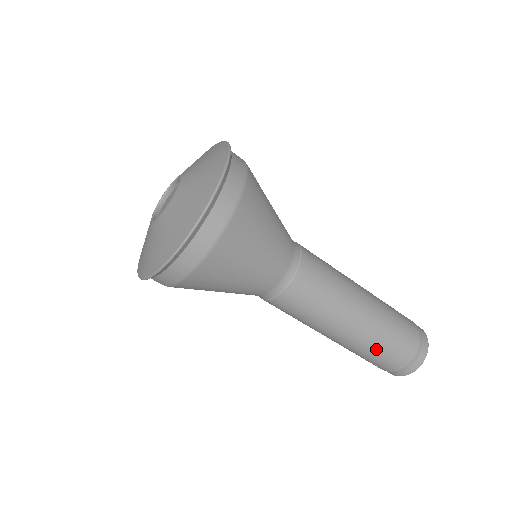
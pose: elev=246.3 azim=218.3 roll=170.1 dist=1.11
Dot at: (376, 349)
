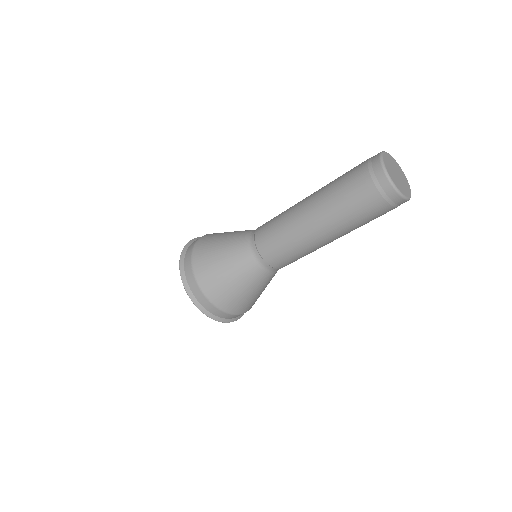
Dot at: (338, 203)
